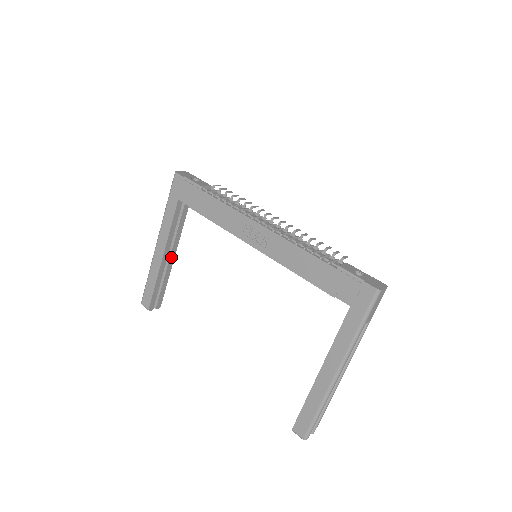
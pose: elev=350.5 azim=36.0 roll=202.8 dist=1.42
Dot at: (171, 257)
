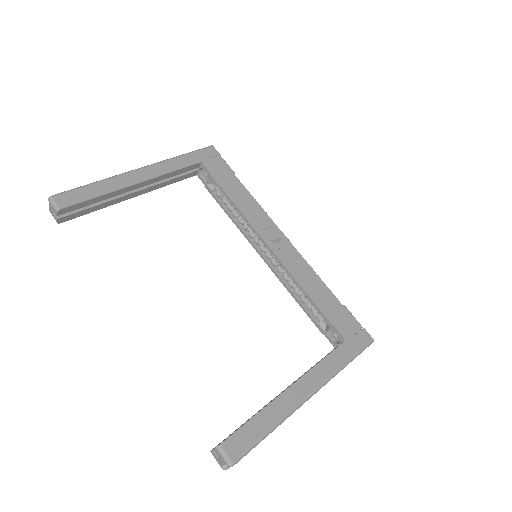
Dot at: (134, 193)
